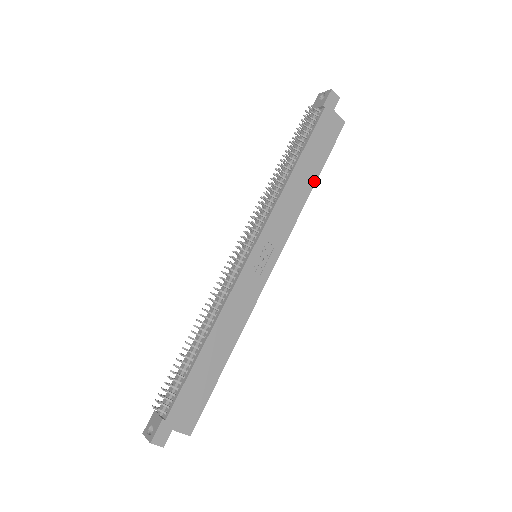
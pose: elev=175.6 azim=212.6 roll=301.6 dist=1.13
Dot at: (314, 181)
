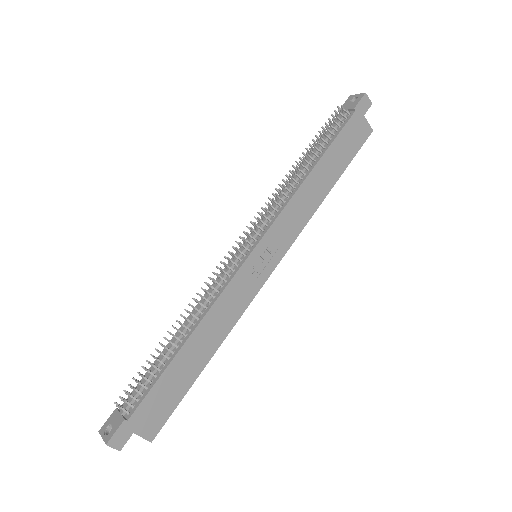
Dot at: (331, 187)
